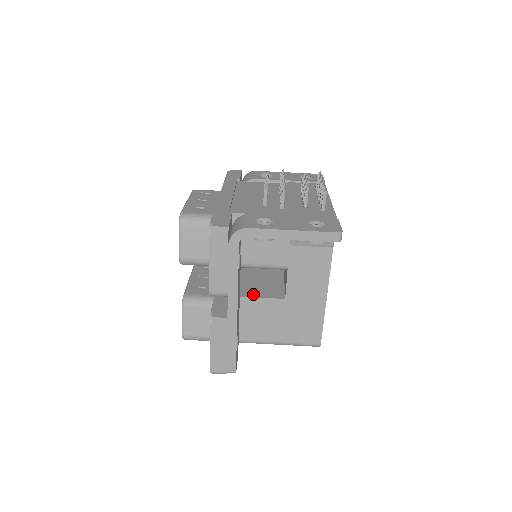
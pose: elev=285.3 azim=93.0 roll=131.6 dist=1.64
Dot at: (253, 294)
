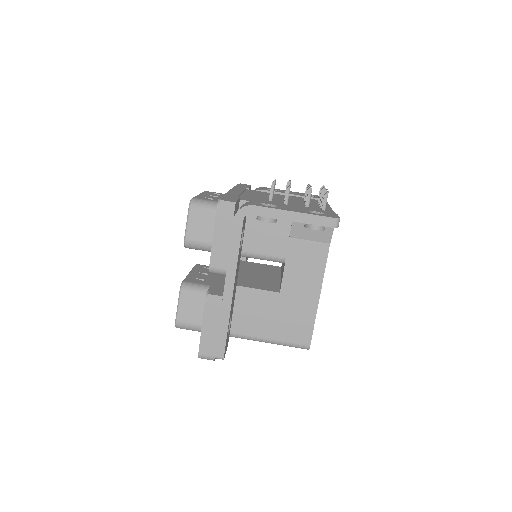
Dot at: (249, 285)
